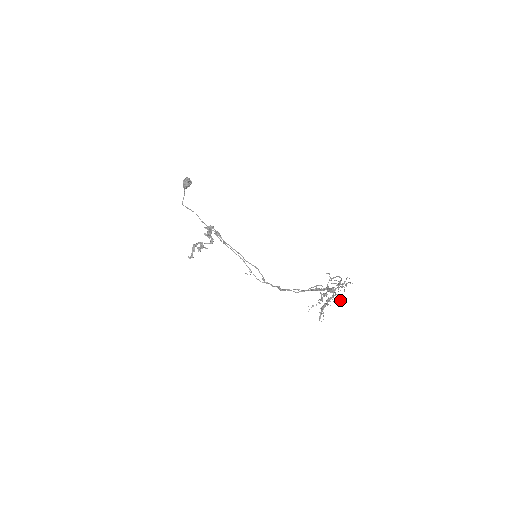
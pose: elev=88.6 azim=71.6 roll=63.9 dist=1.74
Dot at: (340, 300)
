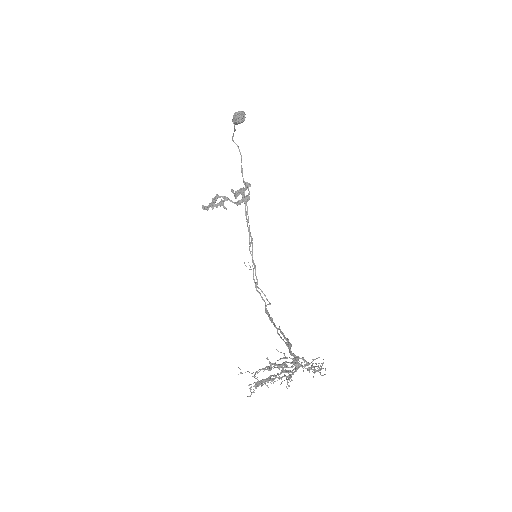
Dot at: occluded
